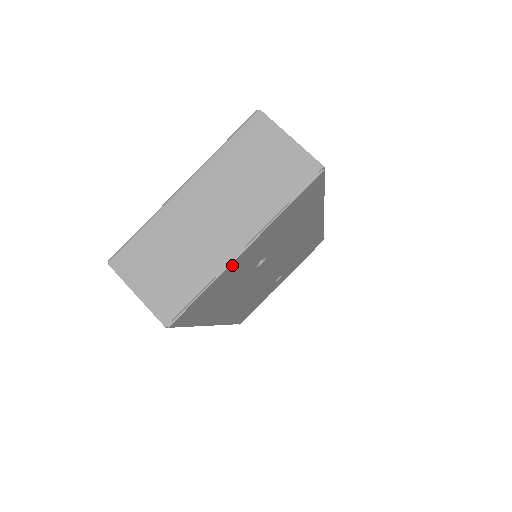
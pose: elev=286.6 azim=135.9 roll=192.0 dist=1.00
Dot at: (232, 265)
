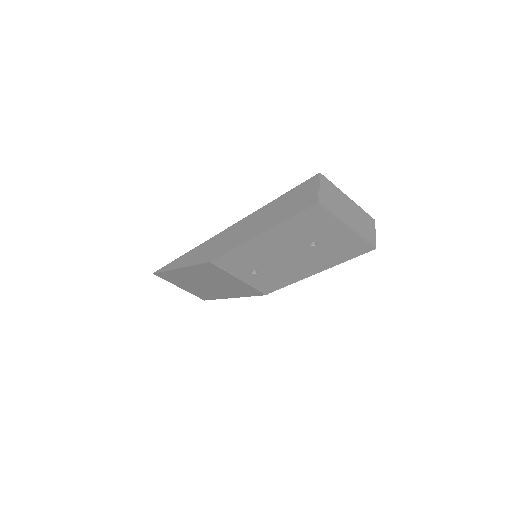
Dot at: (340, 224)
